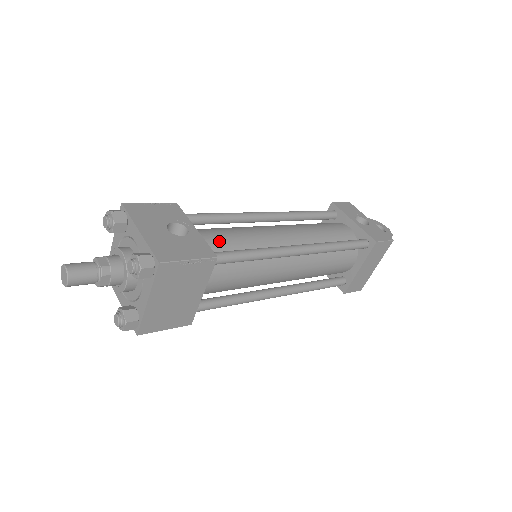
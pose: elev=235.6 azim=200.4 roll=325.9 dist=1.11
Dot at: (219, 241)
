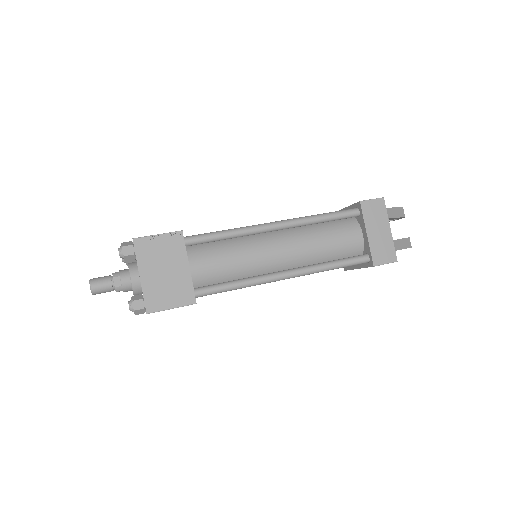
Dot at: occluded
